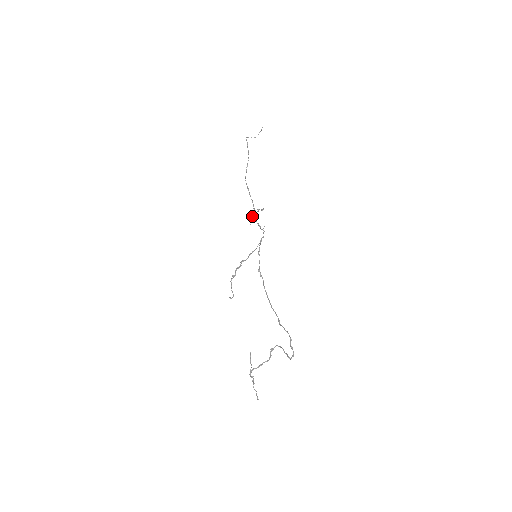
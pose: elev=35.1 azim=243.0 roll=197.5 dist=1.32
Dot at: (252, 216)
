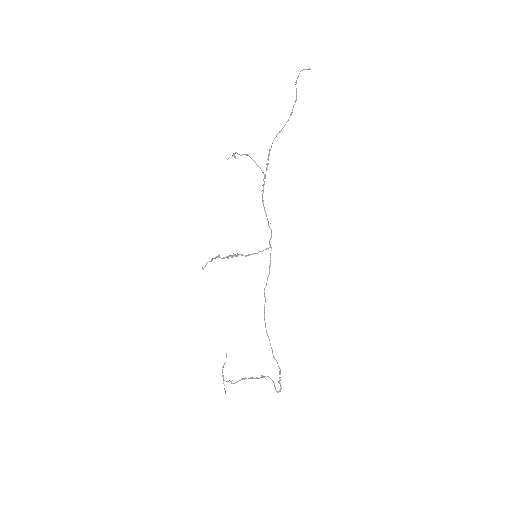
Dot at: occluded
